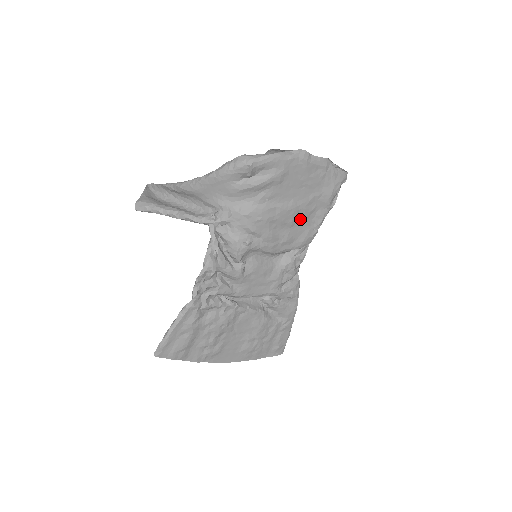
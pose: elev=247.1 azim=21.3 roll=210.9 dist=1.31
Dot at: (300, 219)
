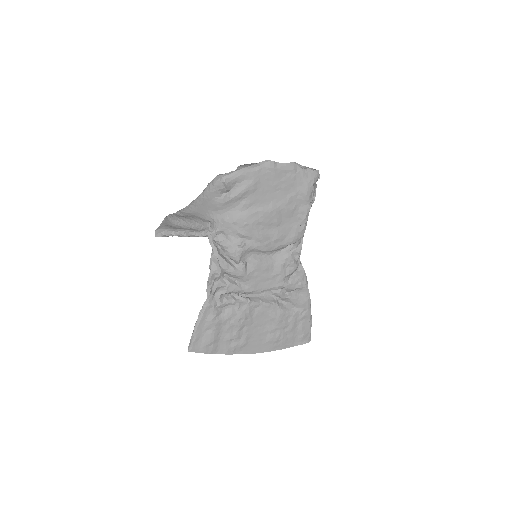
Dot at: (285, 218)
